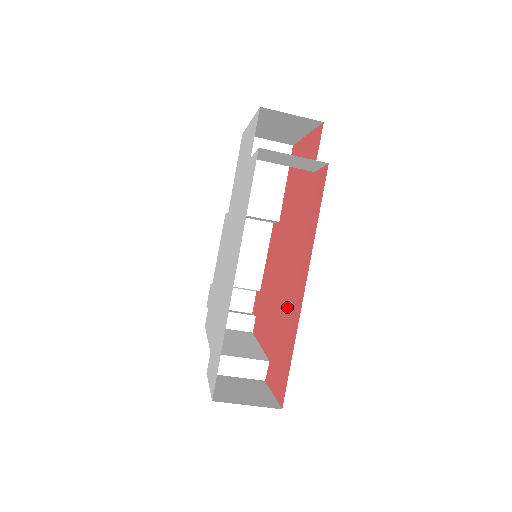
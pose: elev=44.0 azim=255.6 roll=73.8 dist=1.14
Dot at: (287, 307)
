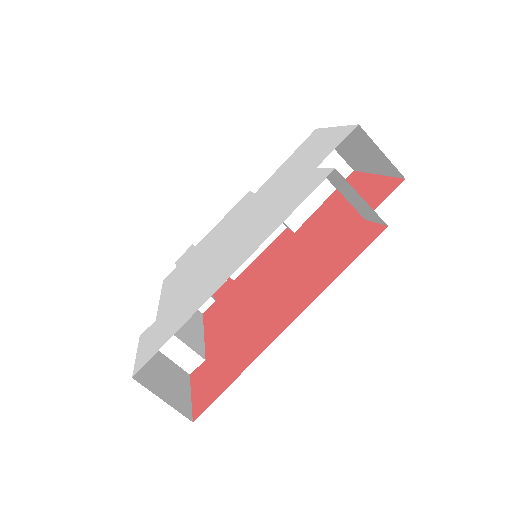
Dot at: (256, 326)
